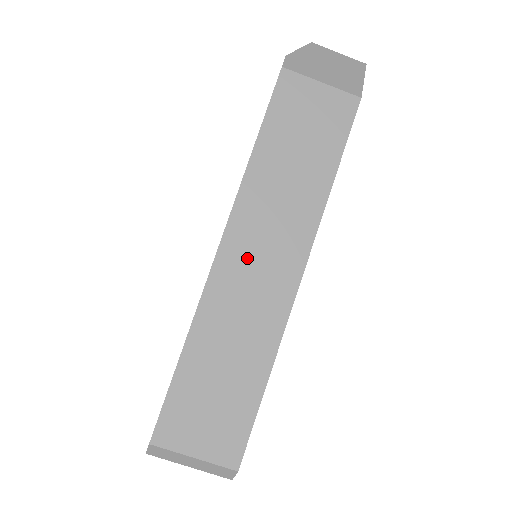
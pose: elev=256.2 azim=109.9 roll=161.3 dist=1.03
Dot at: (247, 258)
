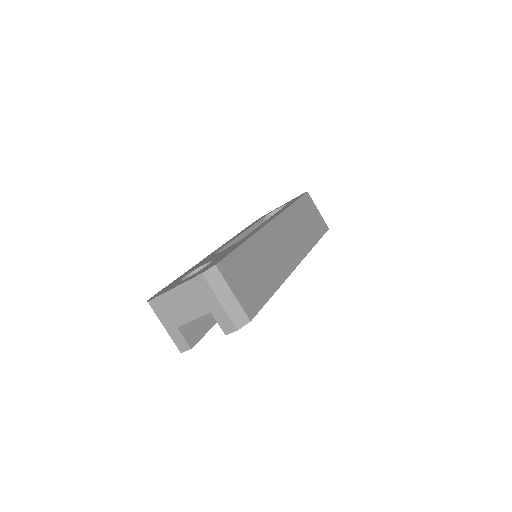
Dot at: (281, 236)
